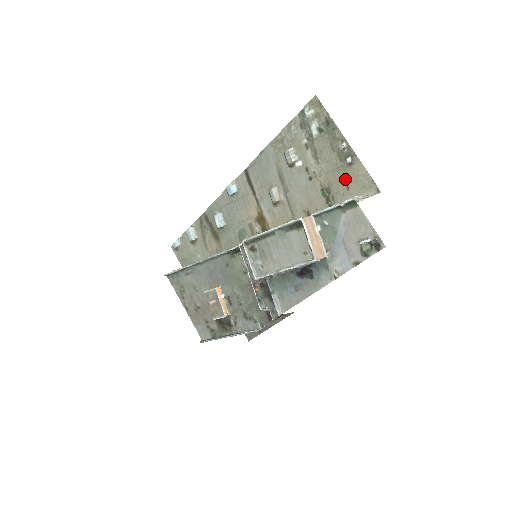
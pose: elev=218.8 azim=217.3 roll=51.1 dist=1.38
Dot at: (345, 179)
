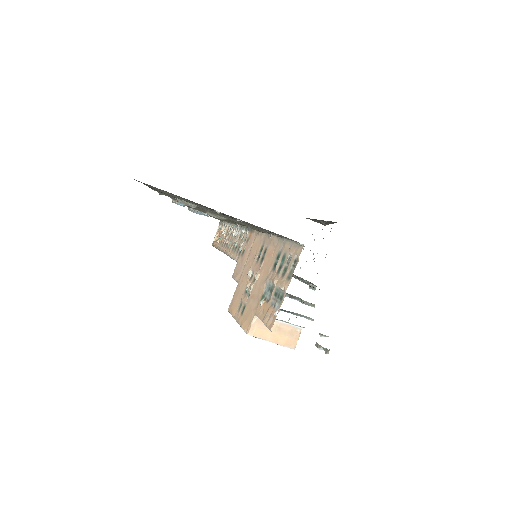
Dot at: occluded
